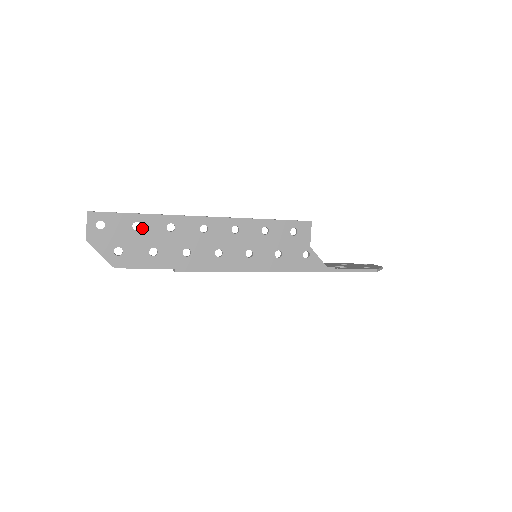
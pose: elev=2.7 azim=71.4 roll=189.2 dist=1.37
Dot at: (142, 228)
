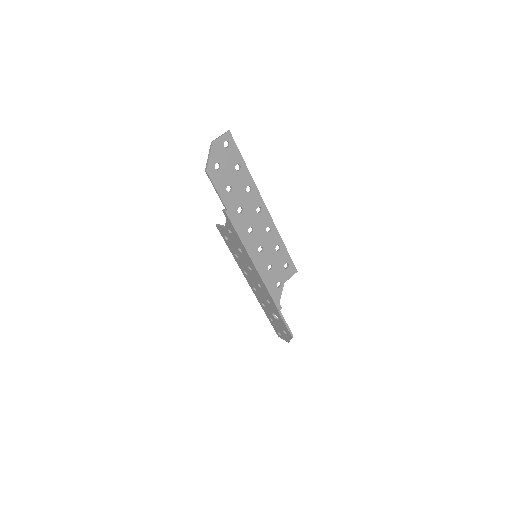
Dot at: (239, 171)
